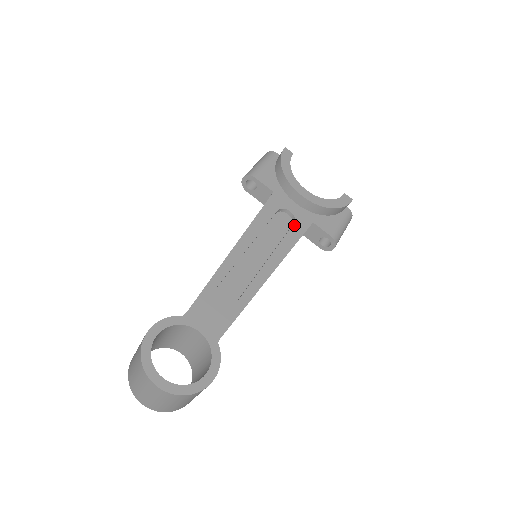
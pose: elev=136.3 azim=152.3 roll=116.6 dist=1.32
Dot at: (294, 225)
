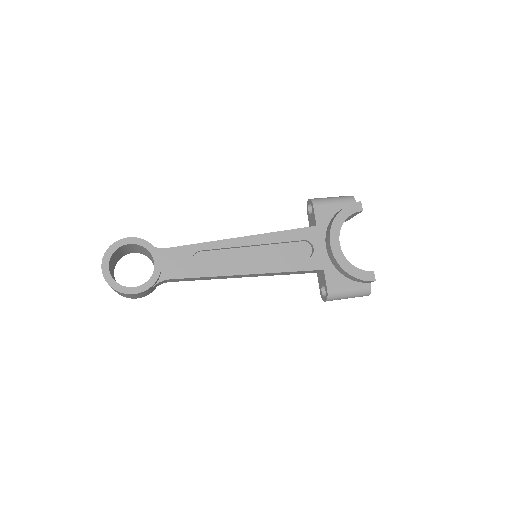
Dot at: (305, 259)
